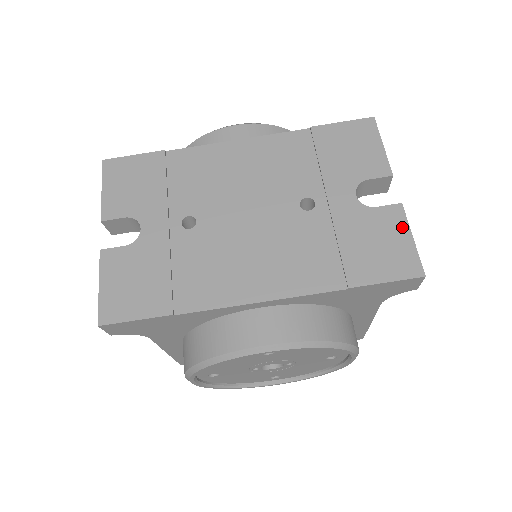
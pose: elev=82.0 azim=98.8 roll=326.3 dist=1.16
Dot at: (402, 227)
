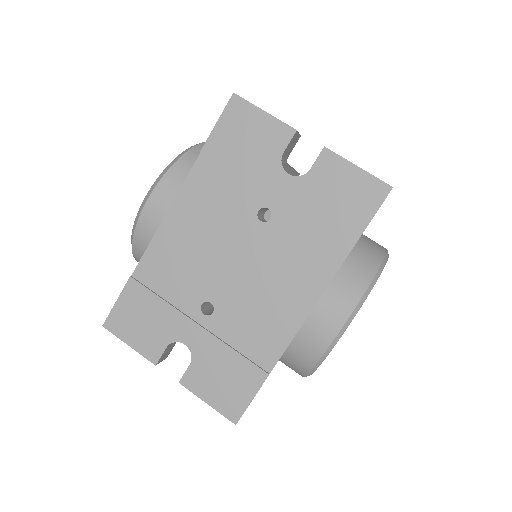
Dot at: (343, 166)
